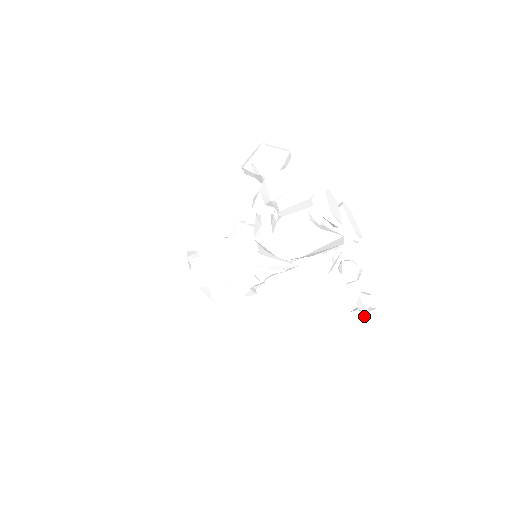
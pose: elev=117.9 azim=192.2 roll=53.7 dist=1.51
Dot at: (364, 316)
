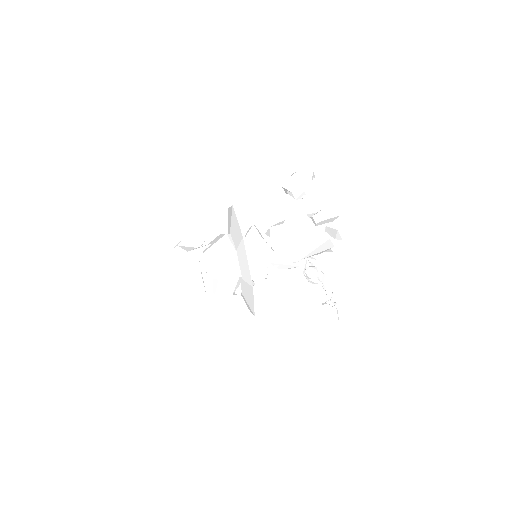
Dot at: (333, 308)
